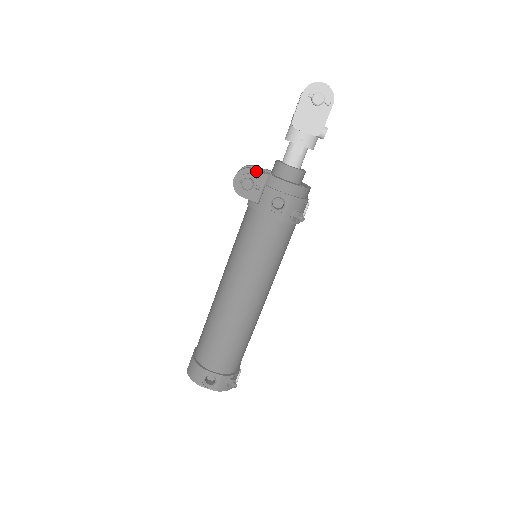
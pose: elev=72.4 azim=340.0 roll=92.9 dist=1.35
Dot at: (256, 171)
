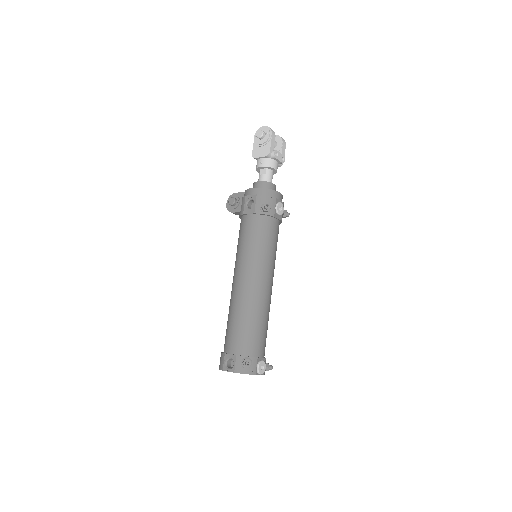
Dot at: (238, 193)
